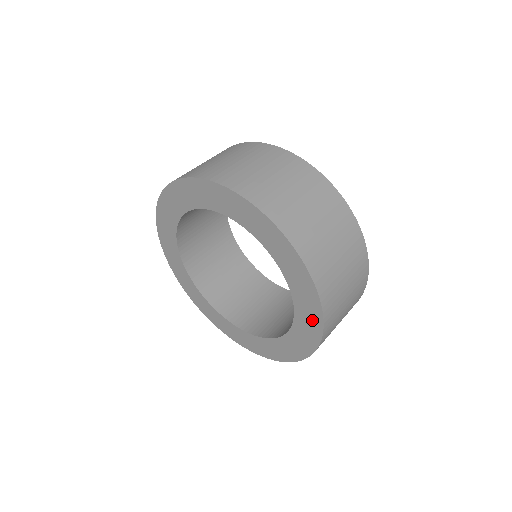
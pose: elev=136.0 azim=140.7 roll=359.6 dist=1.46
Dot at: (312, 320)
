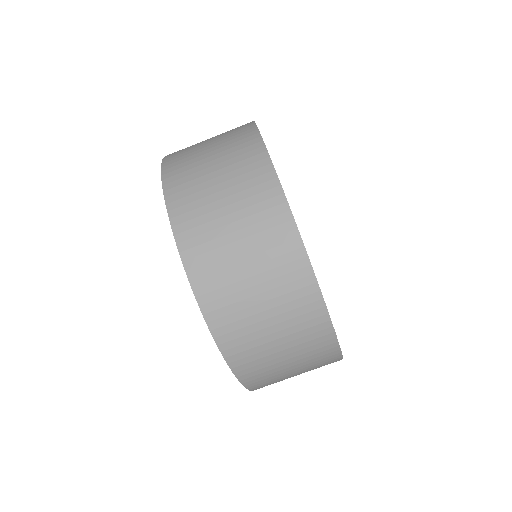
Dot at: occluded
